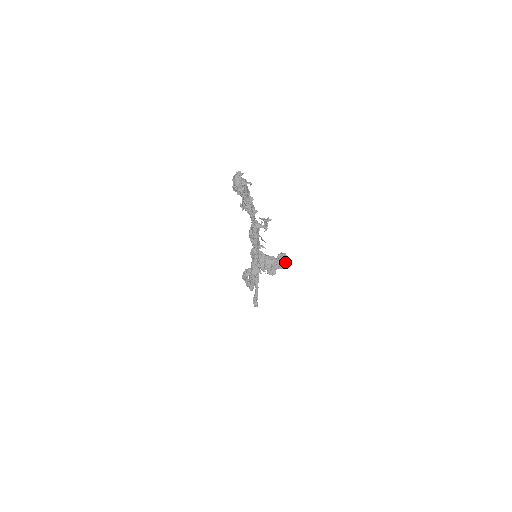
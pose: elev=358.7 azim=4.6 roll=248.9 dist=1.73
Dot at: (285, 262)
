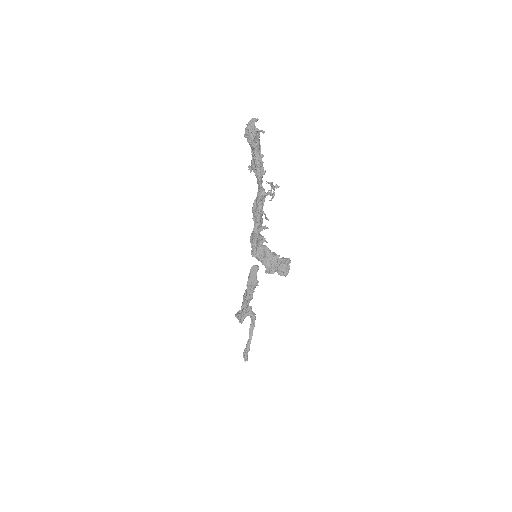
Dot at: (288, 268)
